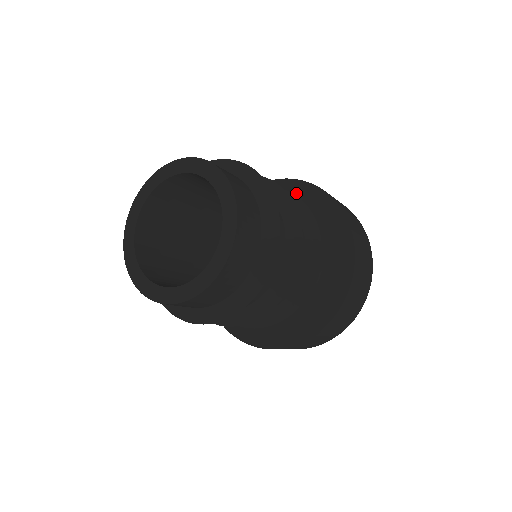
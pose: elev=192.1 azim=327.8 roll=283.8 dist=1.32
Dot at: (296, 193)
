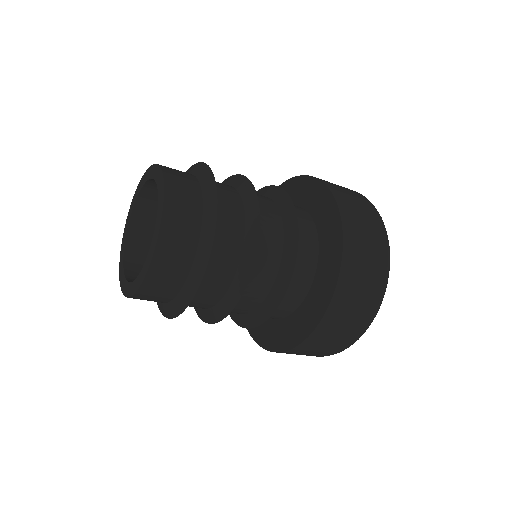
Dot at: occluded
